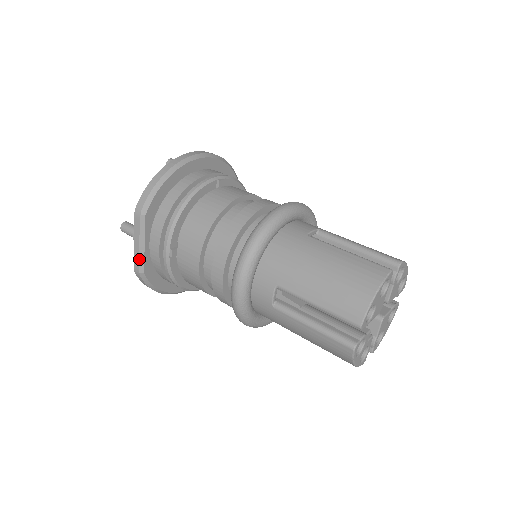
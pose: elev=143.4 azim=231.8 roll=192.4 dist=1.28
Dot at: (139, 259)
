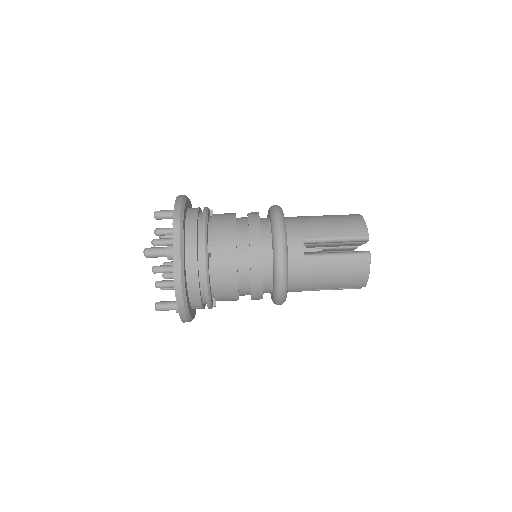
Dot at: (180, 263)
